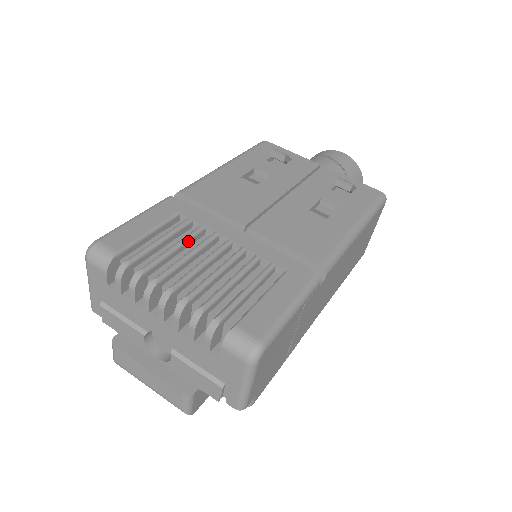
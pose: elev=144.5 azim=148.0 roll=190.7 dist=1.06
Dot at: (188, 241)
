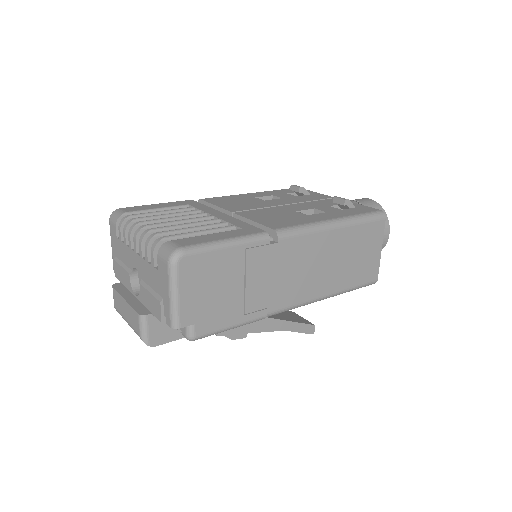
Dot at: (181, 214)
